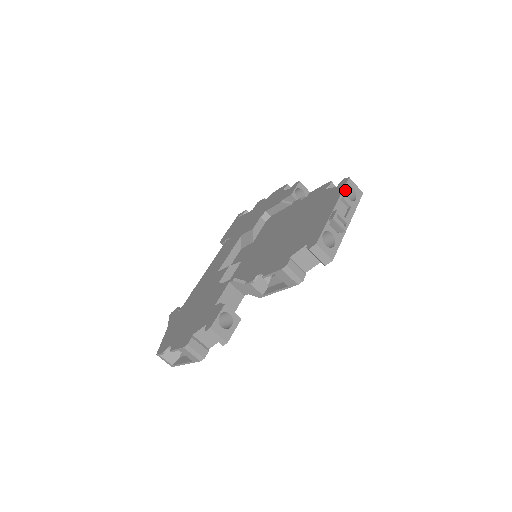
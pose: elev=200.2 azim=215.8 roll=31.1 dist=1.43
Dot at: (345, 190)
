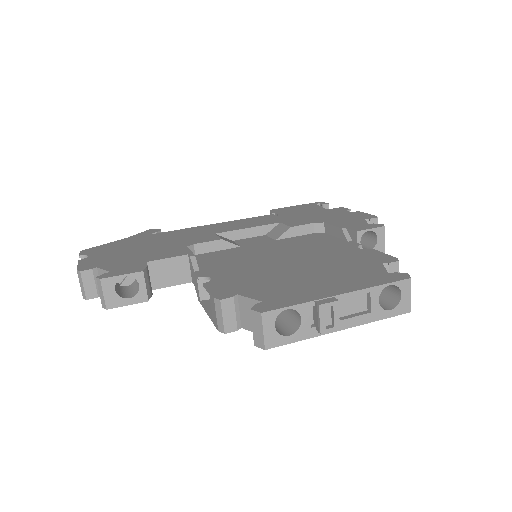
Dot at: (392, 287)
